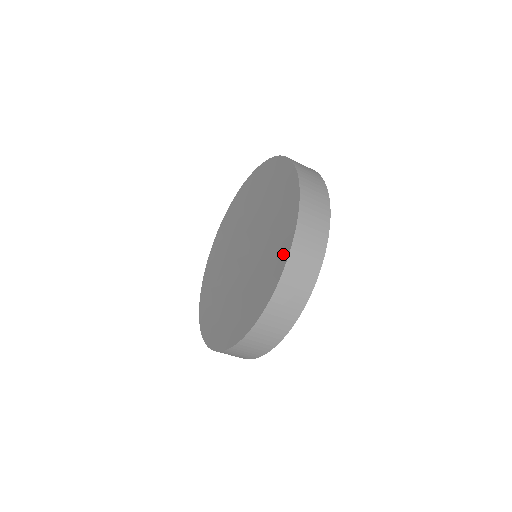
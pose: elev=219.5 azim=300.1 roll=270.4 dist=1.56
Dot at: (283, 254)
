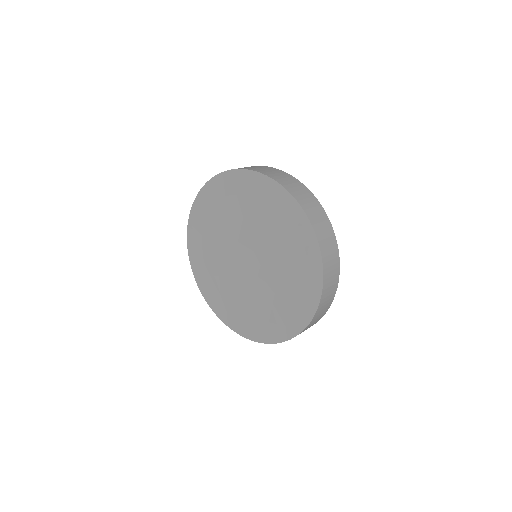
Dot at: (313, 258)
